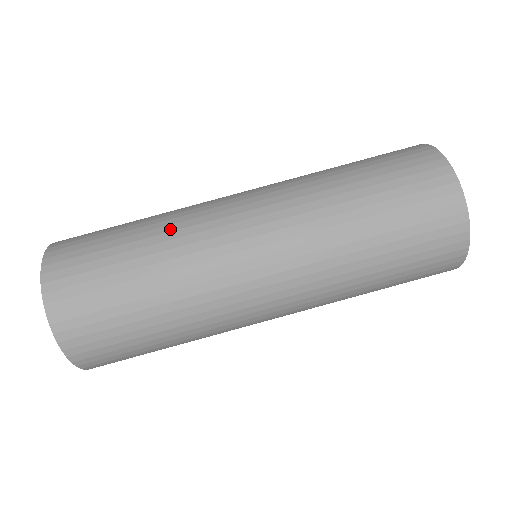
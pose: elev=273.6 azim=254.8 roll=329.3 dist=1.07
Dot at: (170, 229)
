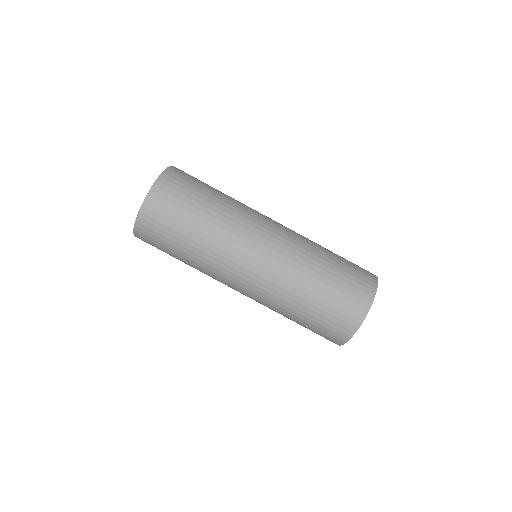
Dot at: (233, 205)
